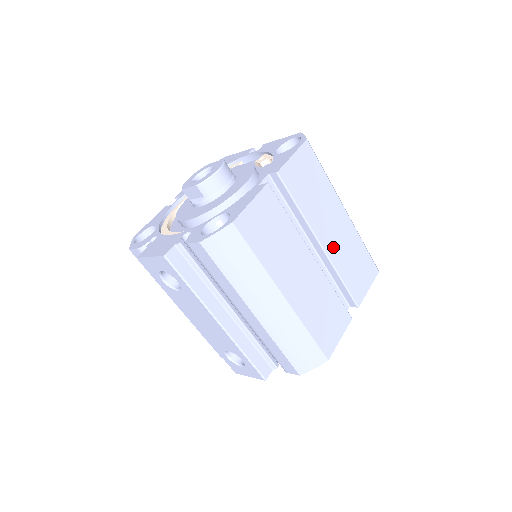
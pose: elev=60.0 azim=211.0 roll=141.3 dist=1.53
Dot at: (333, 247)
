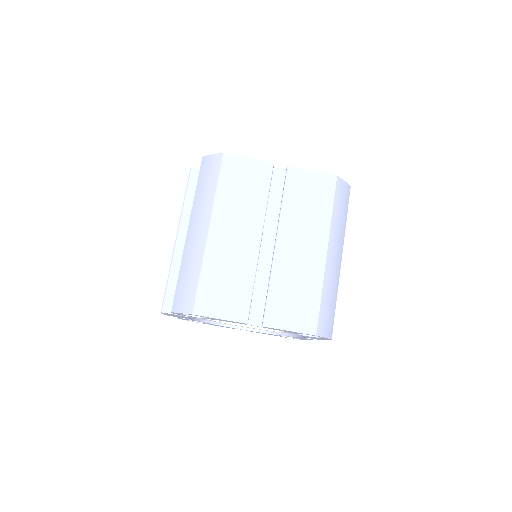
Dot at: (286, 257)
